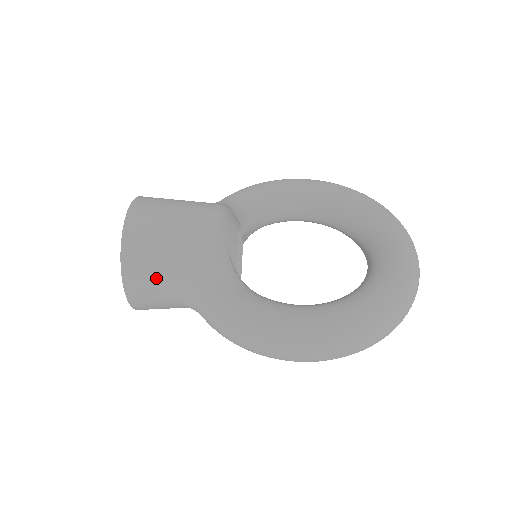
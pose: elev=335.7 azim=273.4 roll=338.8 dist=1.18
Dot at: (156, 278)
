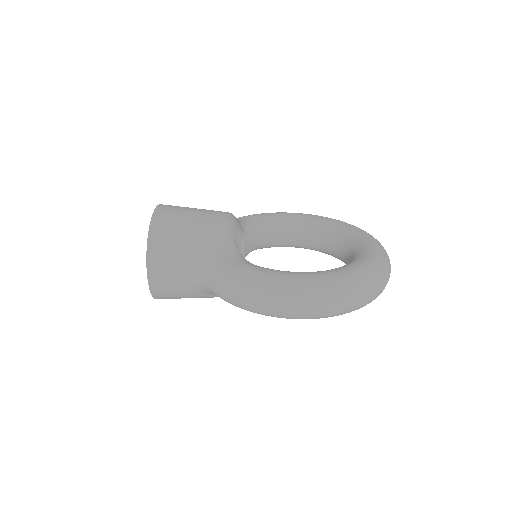
Dot at: (175, 255)
